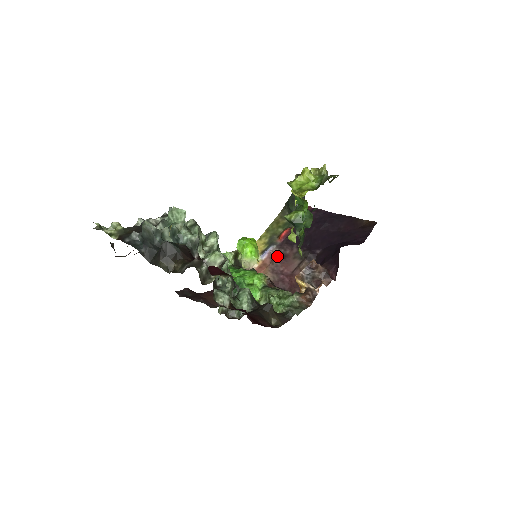
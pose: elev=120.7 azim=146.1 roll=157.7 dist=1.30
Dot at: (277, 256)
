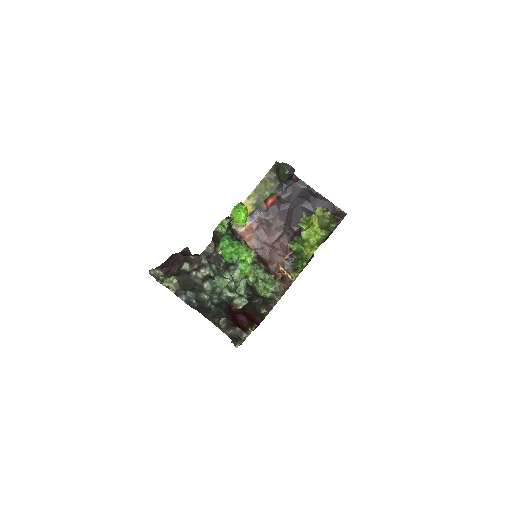
Dot at: (262, 223)
